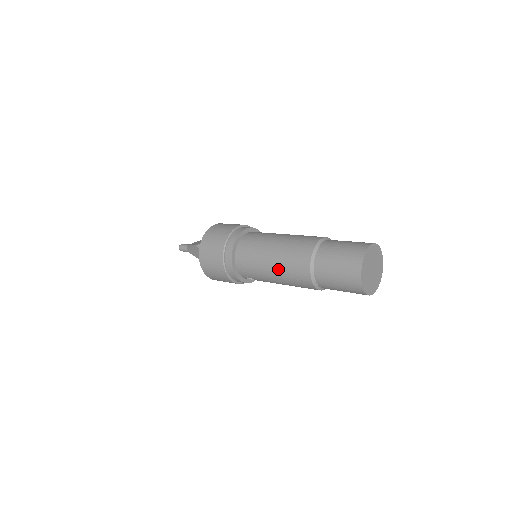
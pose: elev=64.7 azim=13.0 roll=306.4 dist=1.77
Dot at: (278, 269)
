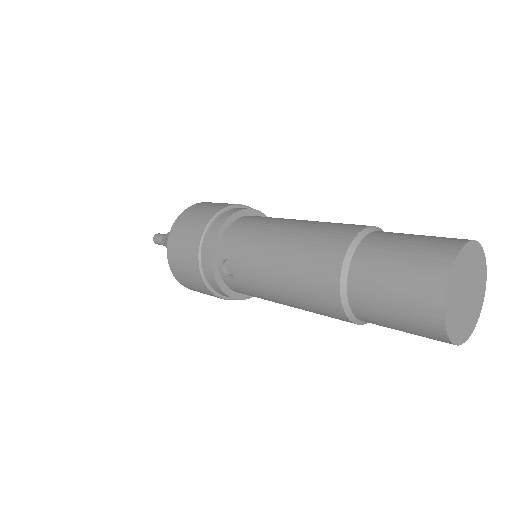
Dot at: (293, 238)
